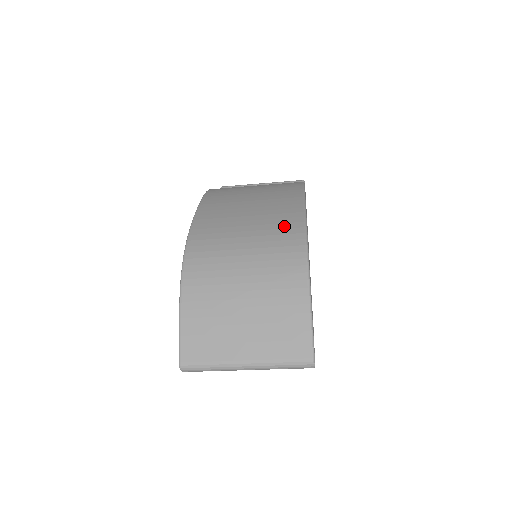
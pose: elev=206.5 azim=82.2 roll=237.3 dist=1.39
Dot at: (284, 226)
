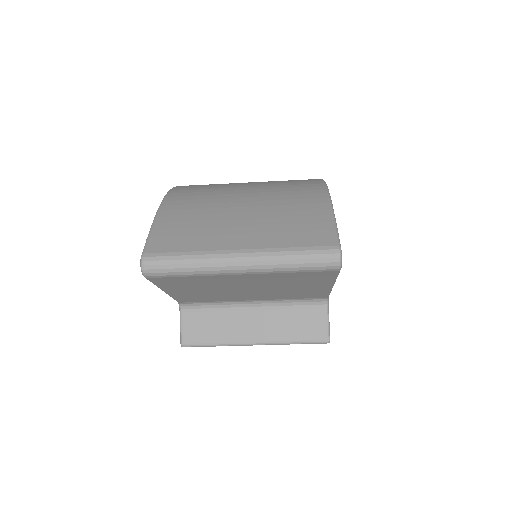
Dot at: occluded
